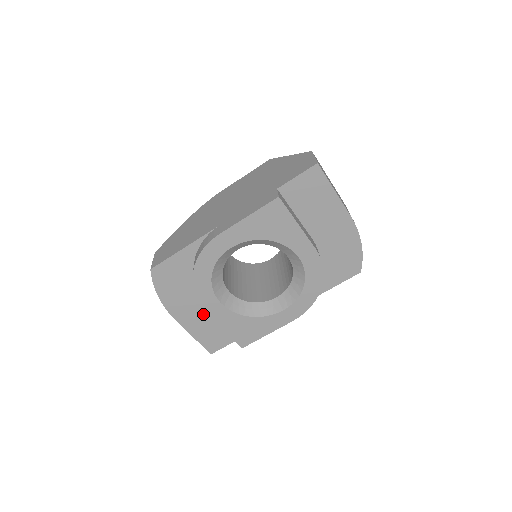
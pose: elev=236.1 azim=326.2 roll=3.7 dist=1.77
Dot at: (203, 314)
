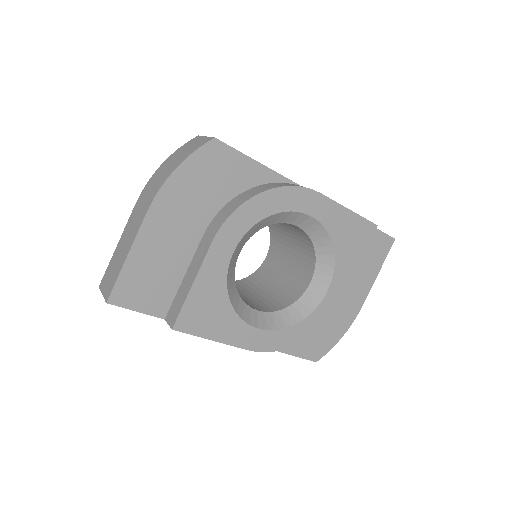
Dot at: (177, 246)
